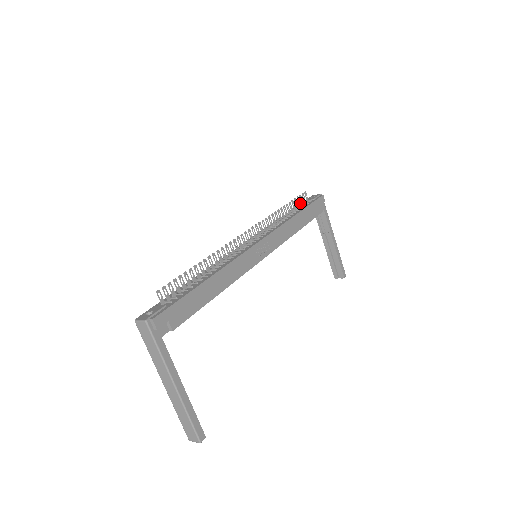
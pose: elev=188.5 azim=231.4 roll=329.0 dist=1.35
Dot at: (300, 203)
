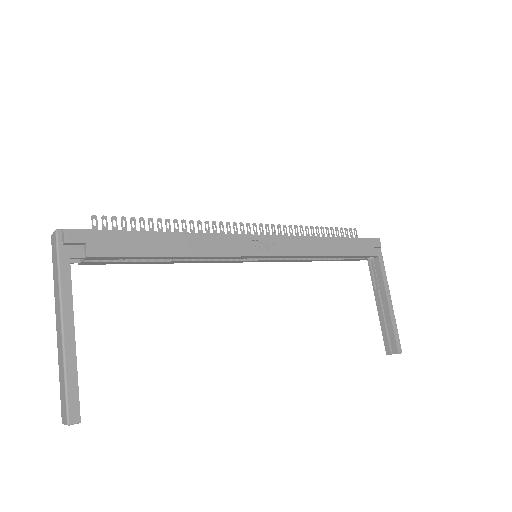
Dot at: occluded
